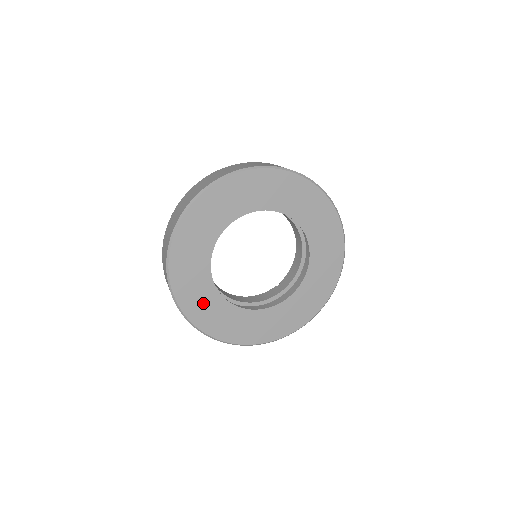
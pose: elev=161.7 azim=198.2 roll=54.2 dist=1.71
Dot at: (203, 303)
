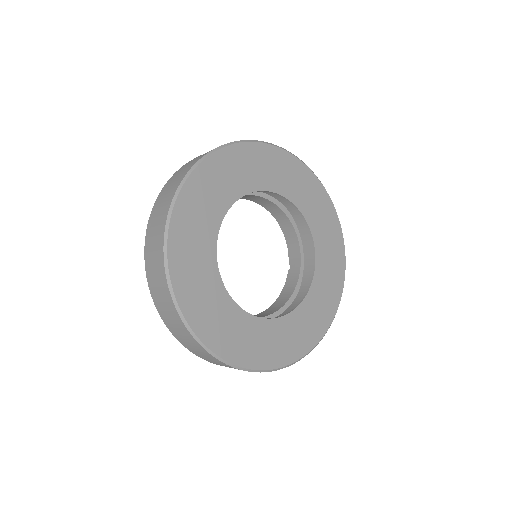
Dot at: (255, 342)
